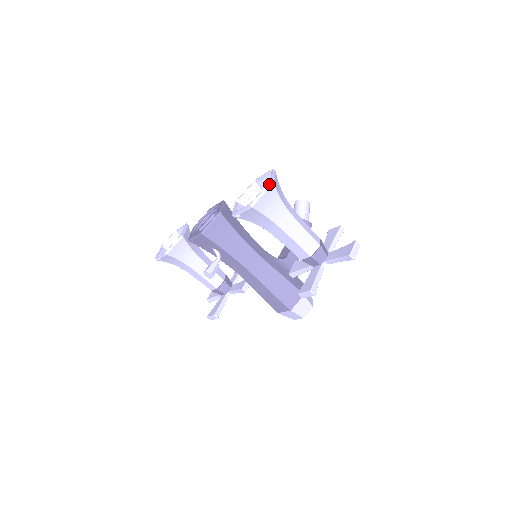
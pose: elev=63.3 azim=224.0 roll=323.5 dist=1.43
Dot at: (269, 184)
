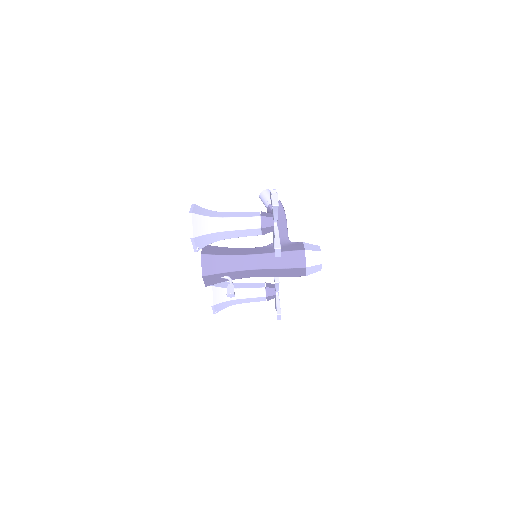
Dot at: (190, 216)
